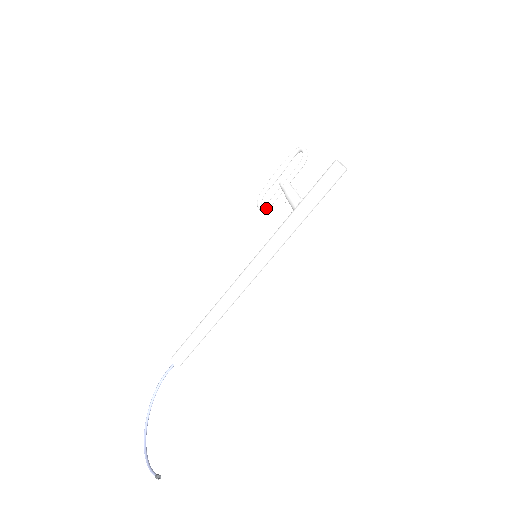
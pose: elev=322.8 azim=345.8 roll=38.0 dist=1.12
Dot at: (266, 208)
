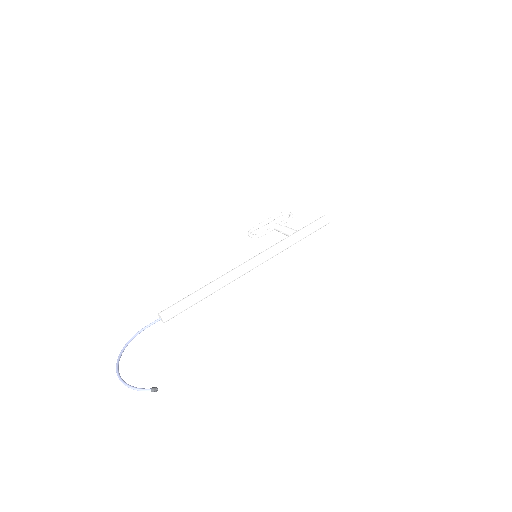
Dot at: (259, 236)
